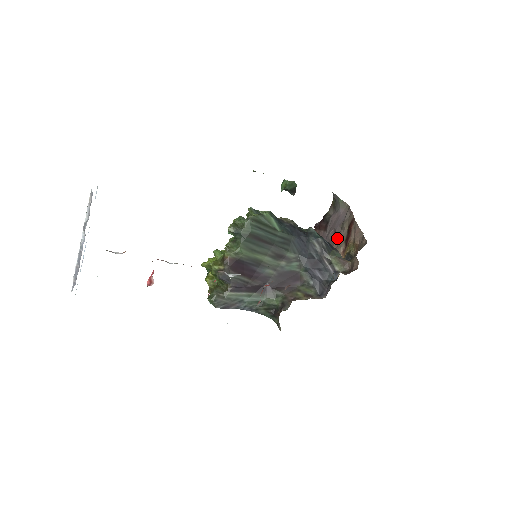
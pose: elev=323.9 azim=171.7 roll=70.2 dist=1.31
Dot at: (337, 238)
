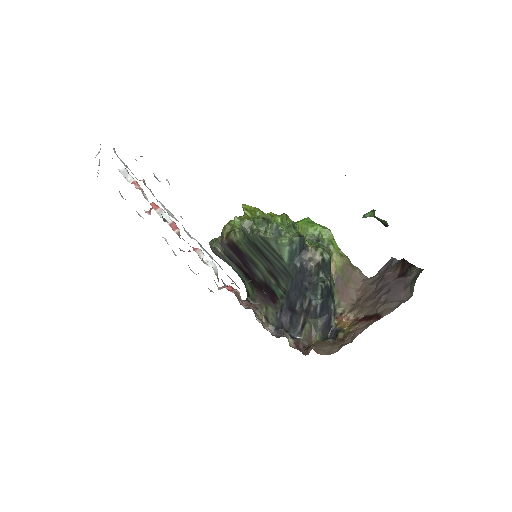
Dot at: (376, 301)
